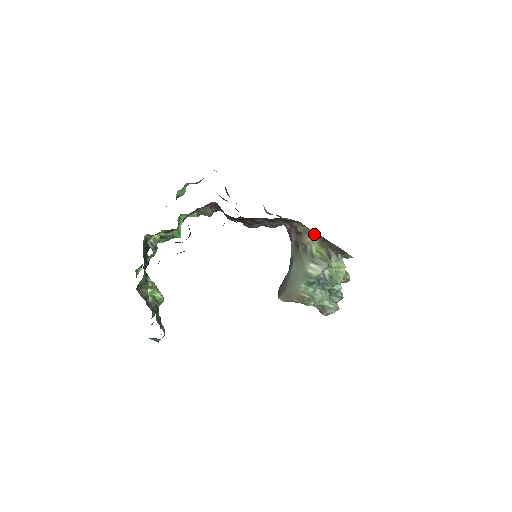
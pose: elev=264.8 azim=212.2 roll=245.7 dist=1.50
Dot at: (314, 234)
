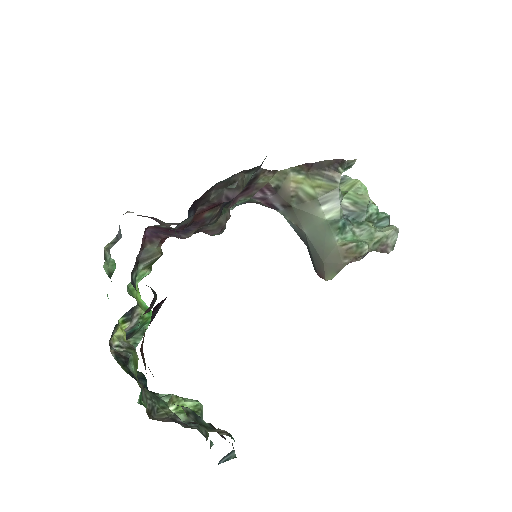
Dot at: (292, 172)
